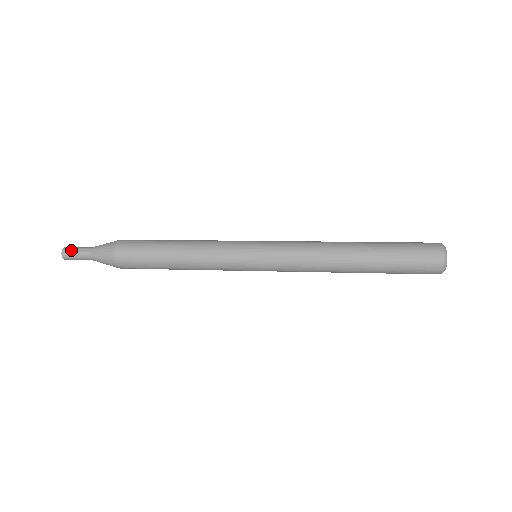
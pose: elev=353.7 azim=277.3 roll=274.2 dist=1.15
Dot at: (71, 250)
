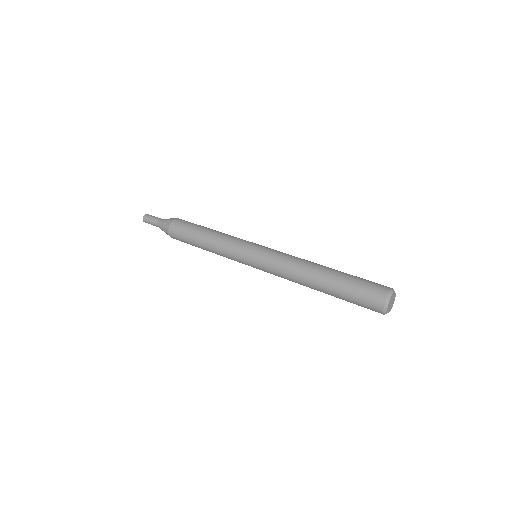
Dot at: (150, 216)
